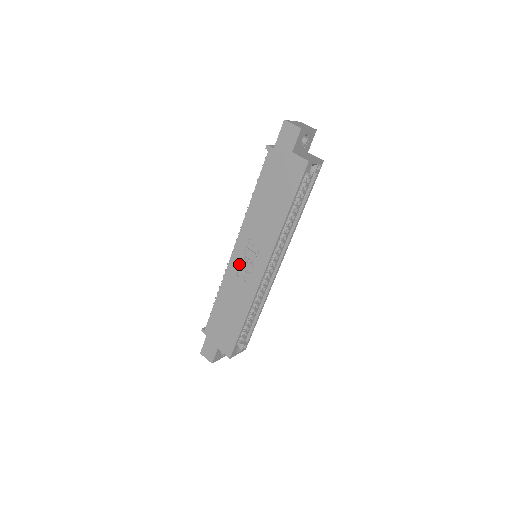
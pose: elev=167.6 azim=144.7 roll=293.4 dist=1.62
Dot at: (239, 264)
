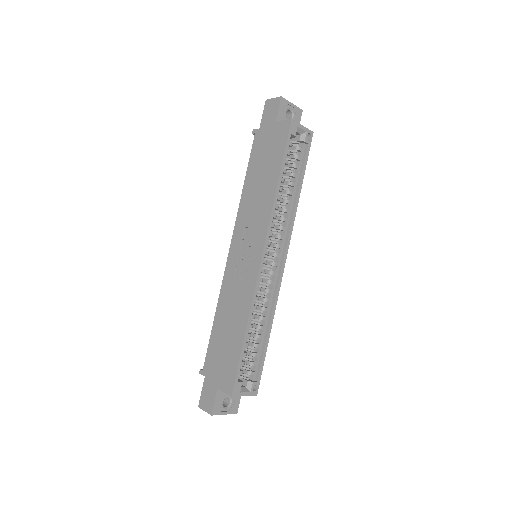
Dot at: (235, 264)
